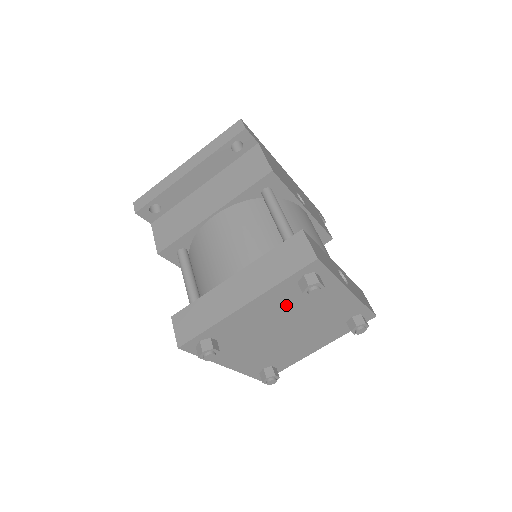
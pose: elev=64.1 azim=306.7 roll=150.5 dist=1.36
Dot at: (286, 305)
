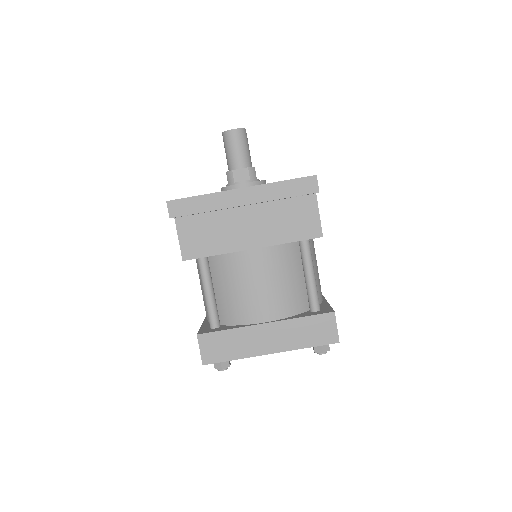
Dot at: occluded
